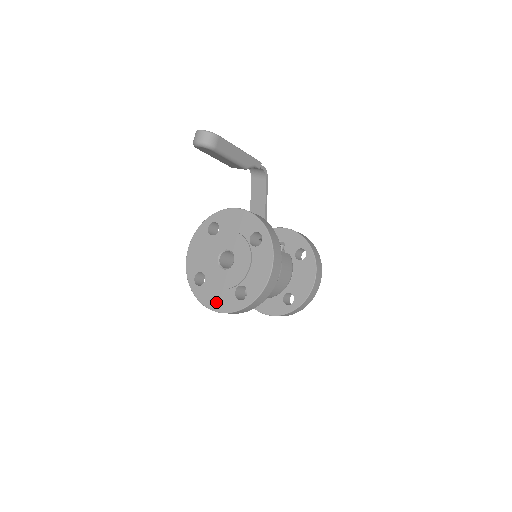
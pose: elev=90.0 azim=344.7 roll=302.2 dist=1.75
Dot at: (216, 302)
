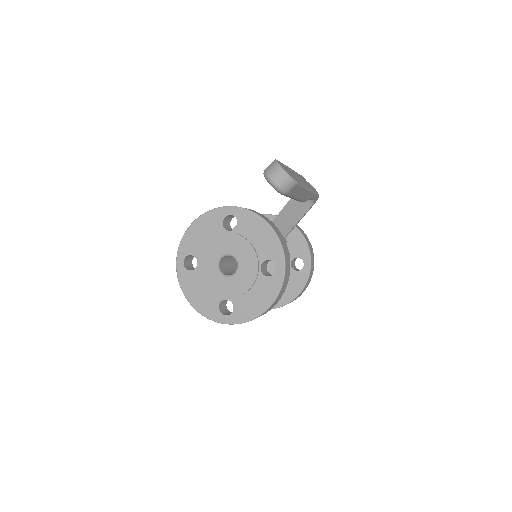
Dot at: (196, 298)
